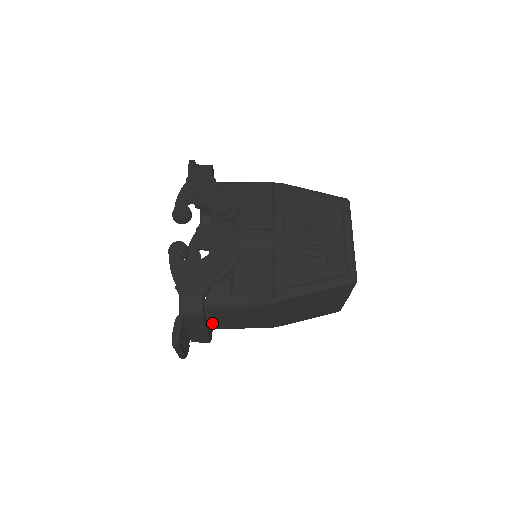
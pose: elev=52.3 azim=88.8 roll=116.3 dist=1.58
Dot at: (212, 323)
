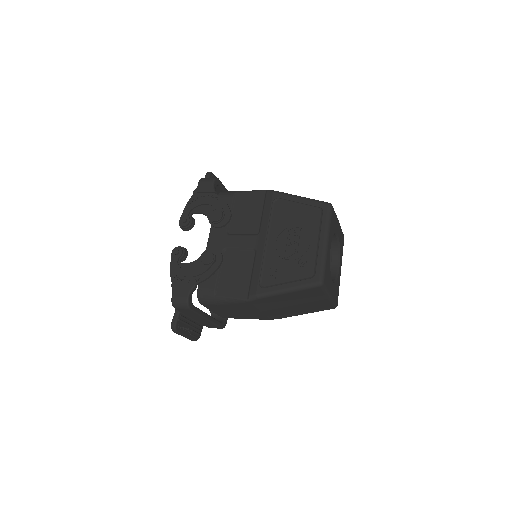
Dot at: (216, 313)
